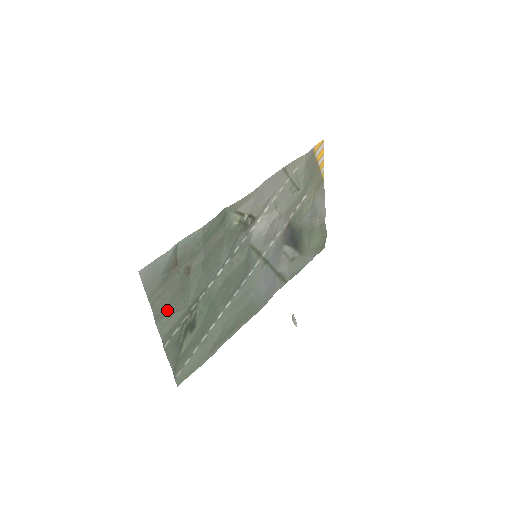
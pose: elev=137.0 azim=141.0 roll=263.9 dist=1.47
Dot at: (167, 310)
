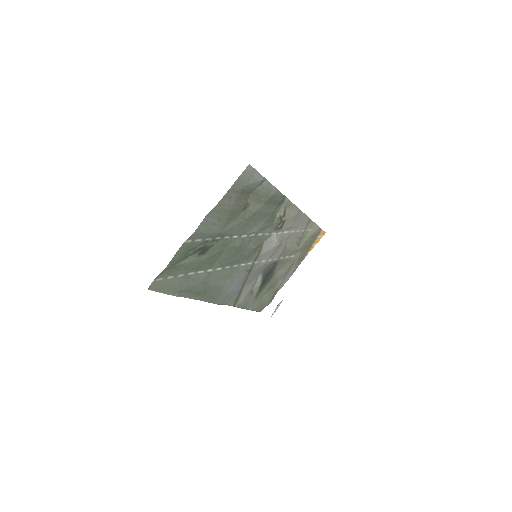
Dot at: (218, 215)
